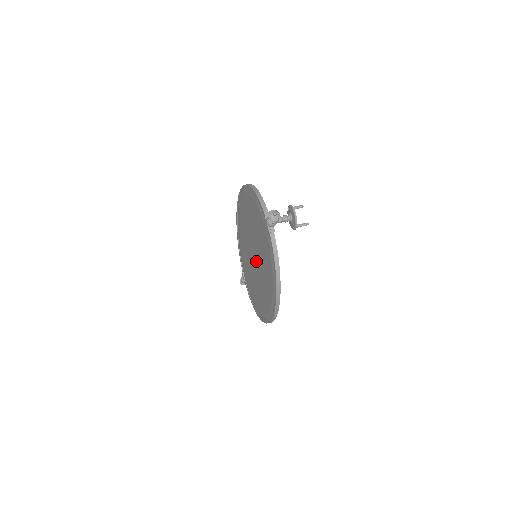
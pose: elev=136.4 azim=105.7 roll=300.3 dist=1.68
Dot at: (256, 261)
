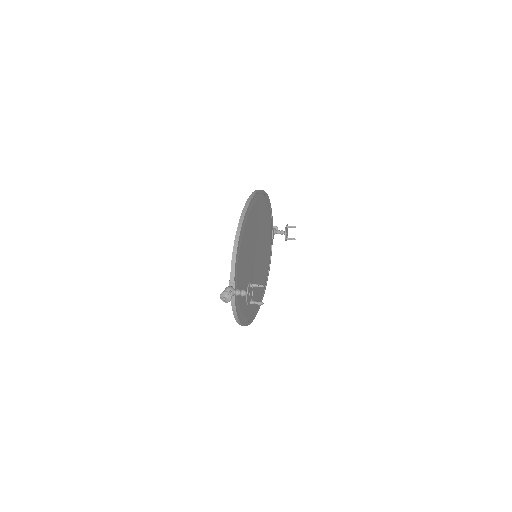
Dot at: occluded
